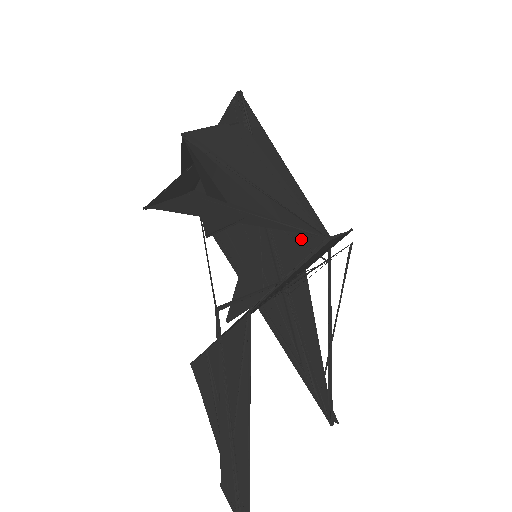
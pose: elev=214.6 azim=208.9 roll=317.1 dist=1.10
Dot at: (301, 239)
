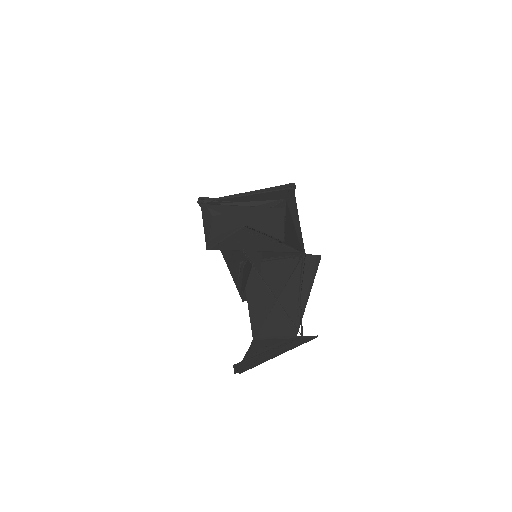
Dot at: occluded
